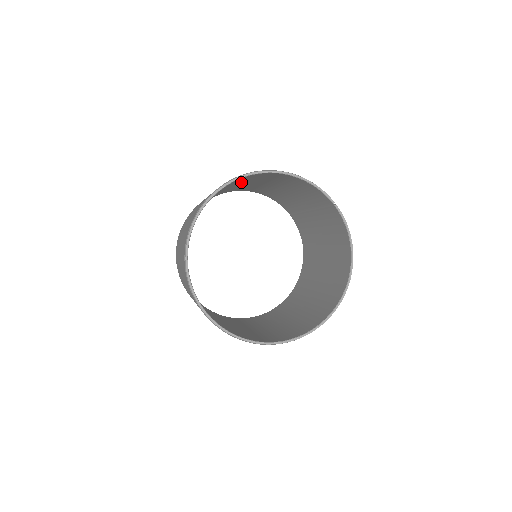
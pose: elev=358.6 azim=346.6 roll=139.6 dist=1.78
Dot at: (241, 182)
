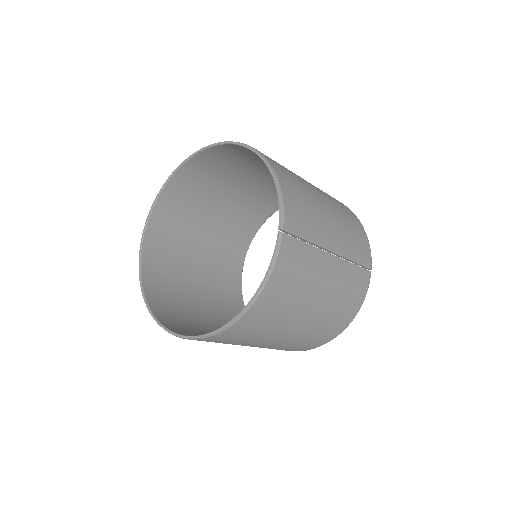
Dot at: occluded
